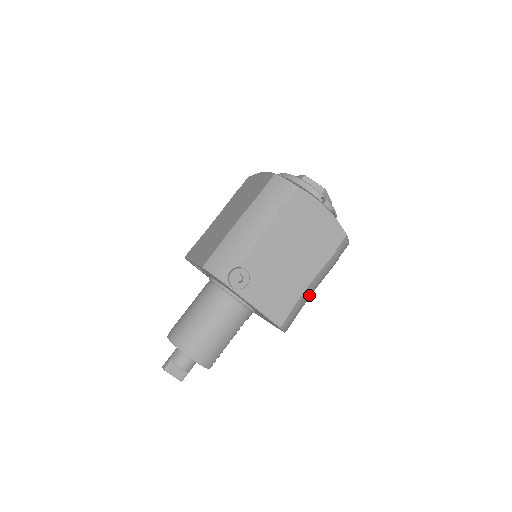
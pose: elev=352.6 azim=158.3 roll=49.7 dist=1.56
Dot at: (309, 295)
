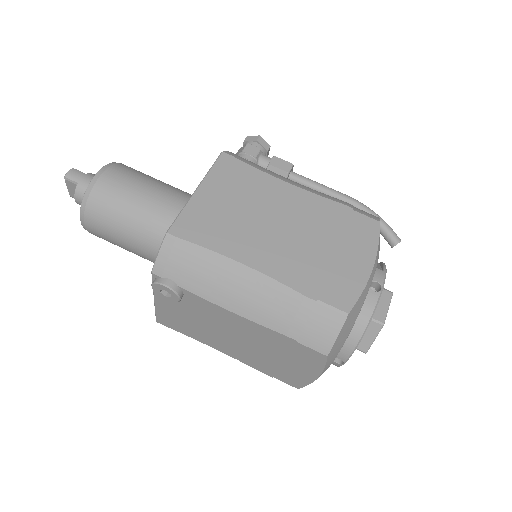
Dot at: occluded
